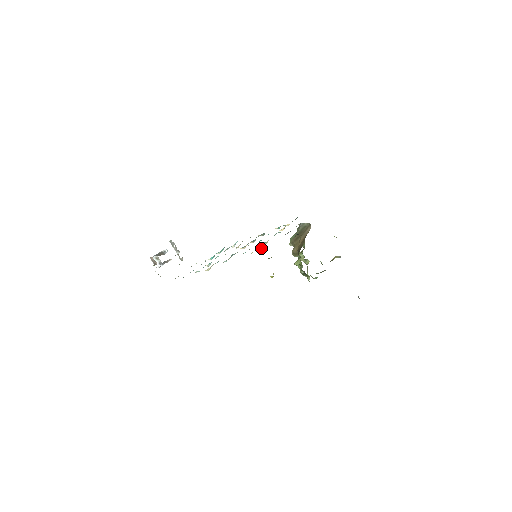
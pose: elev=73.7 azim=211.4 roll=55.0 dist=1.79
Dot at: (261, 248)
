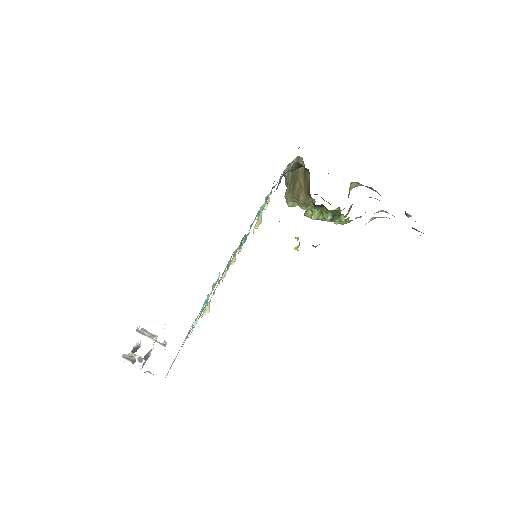
Dot at: (262, 212)
